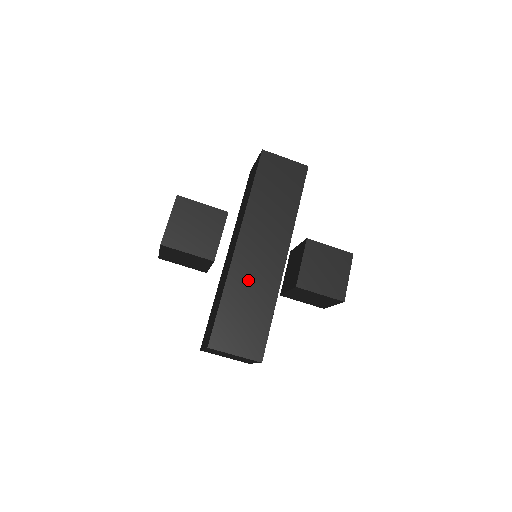
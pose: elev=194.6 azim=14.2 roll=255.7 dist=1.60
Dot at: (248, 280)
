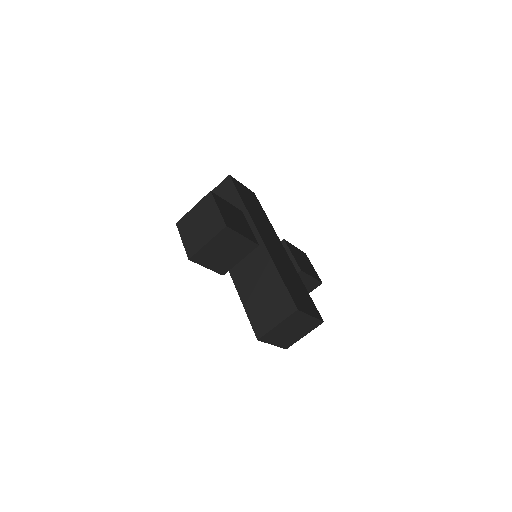
Dot at: (281, 262)
